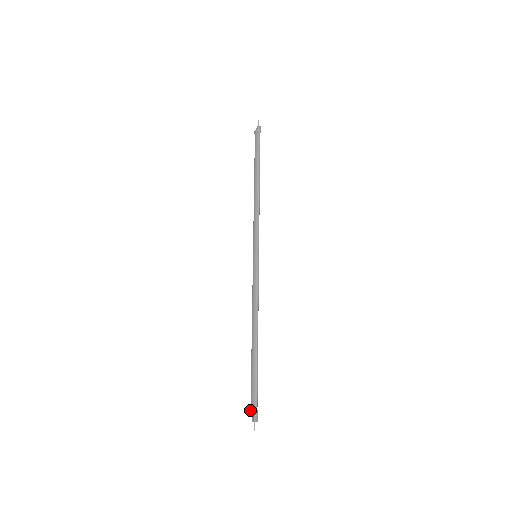
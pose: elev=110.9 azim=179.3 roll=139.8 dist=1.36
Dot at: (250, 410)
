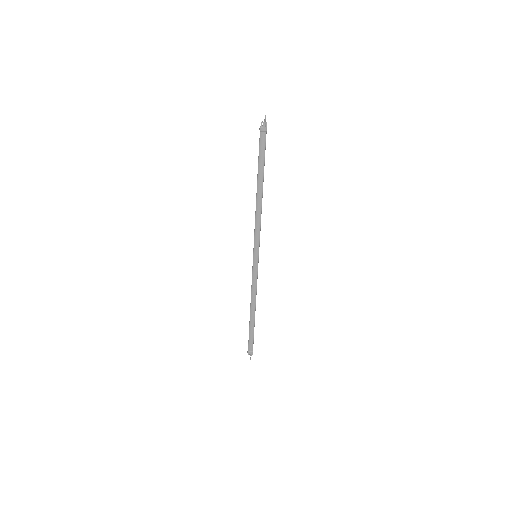
Dot at: (248, 351)
